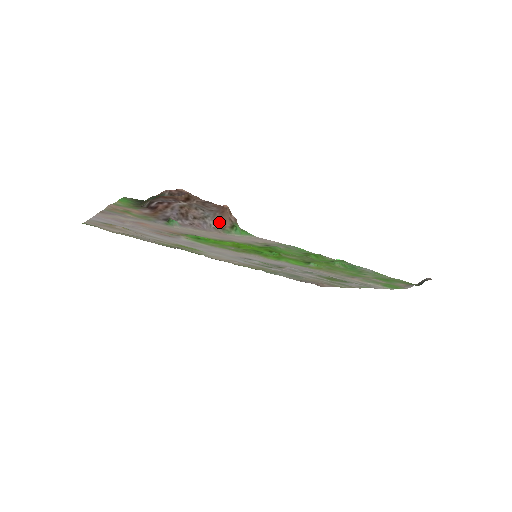
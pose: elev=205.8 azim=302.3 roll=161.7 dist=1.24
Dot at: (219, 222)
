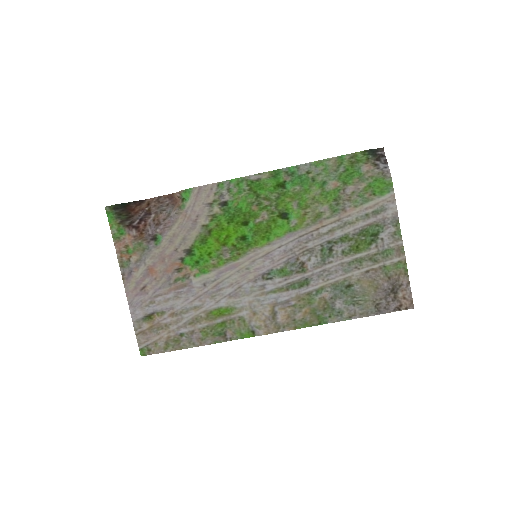
Dot at: (176, 207)
